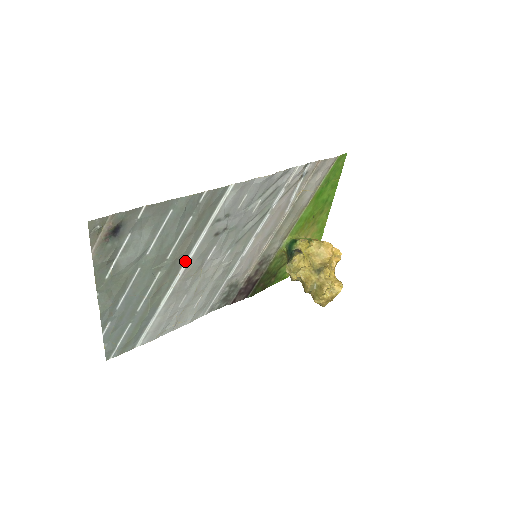
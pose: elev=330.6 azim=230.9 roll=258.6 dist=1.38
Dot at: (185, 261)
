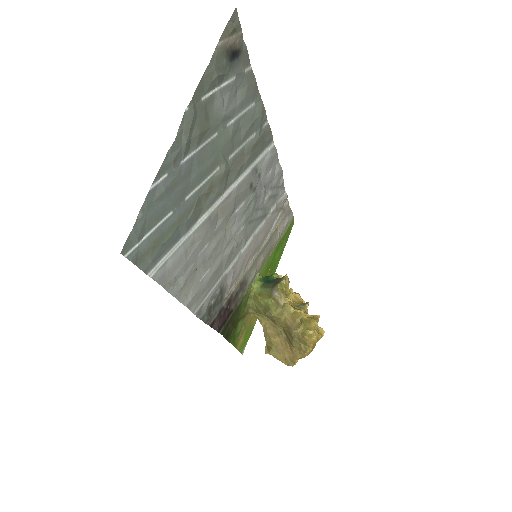
Dot at: (230, 186)
